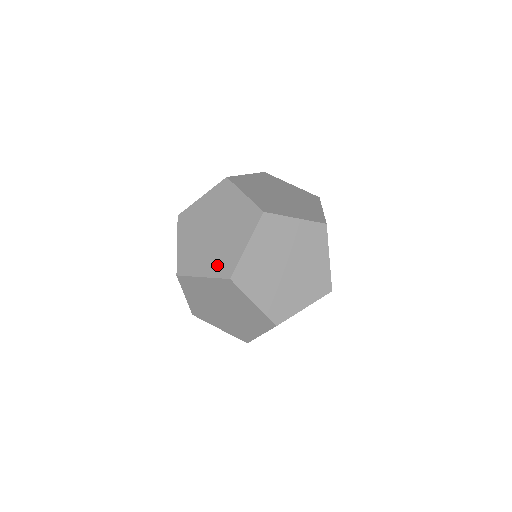
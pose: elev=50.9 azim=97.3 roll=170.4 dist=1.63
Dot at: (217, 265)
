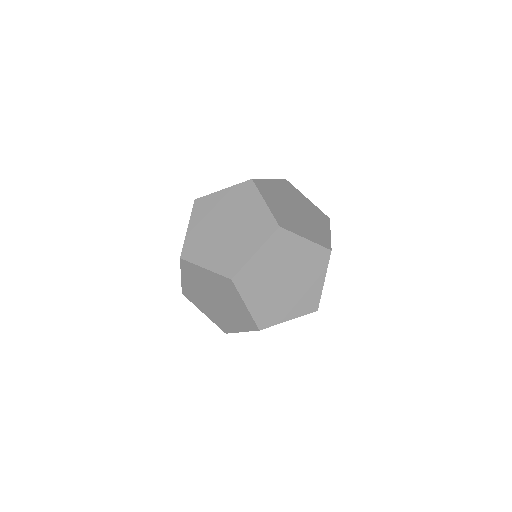
Dot at: occluded
